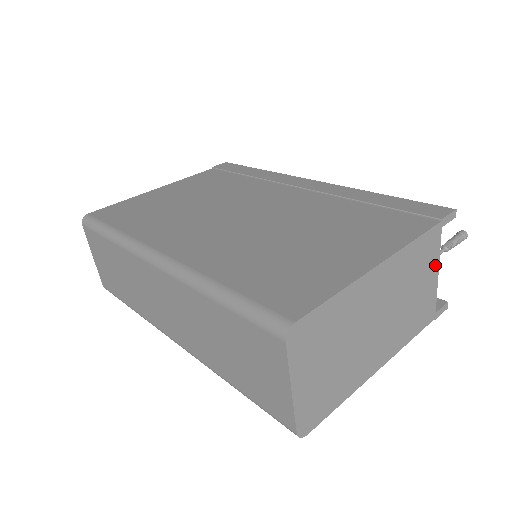
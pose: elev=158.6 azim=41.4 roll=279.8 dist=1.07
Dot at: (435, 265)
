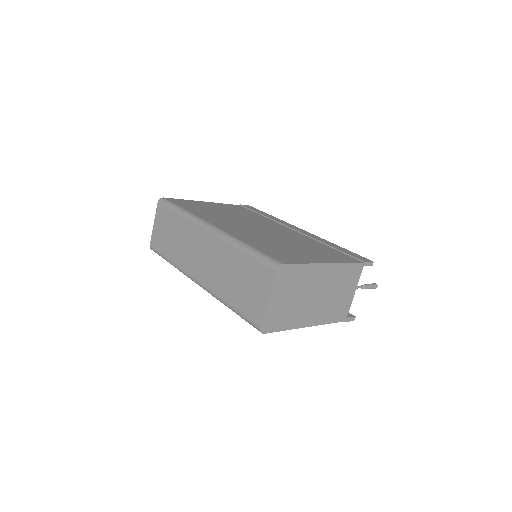
Dot at: (354, 286)
